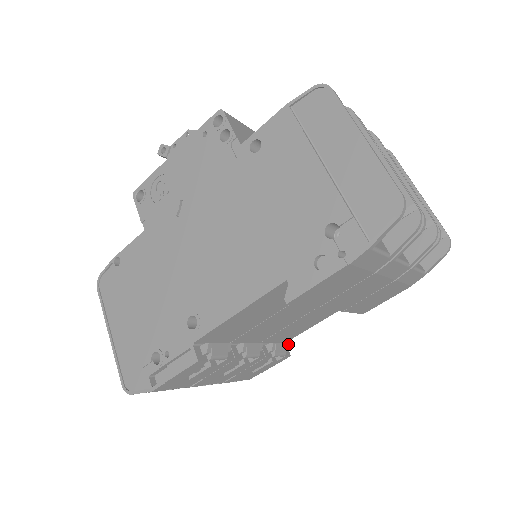
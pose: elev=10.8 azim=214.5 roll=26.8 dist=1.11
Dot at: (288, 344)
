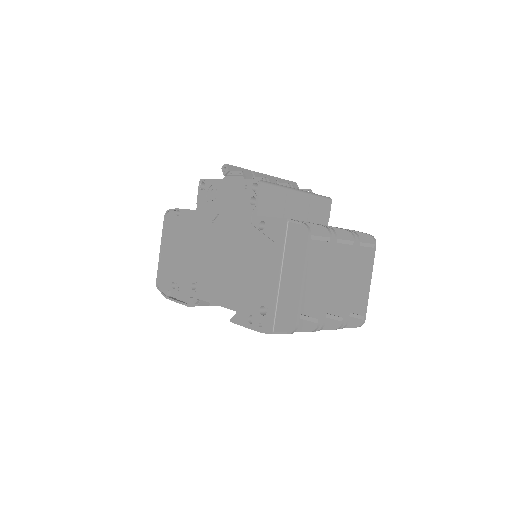
Dot at: occluded
